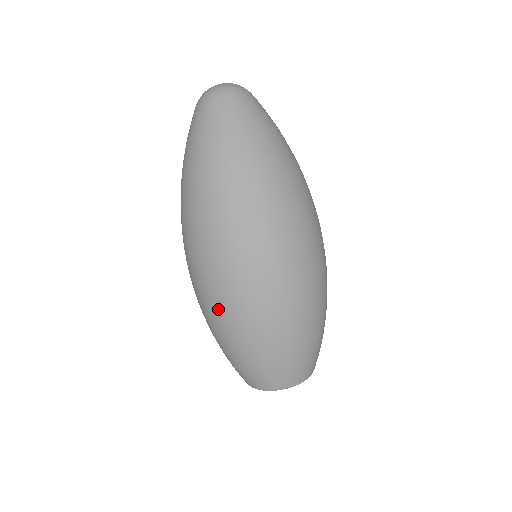
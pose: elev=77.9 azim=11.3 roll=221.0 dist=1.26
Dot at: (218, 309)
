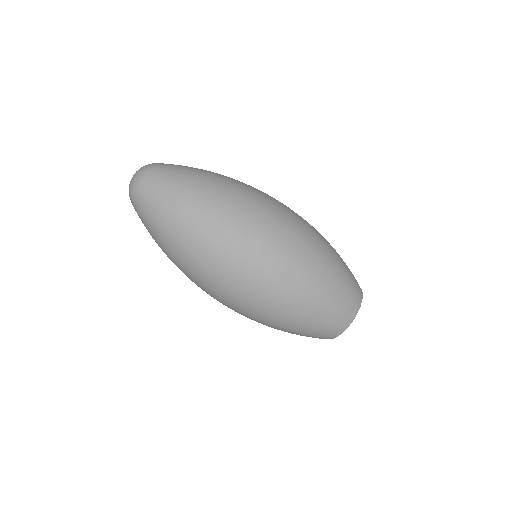
Dot at: (257, 315)
